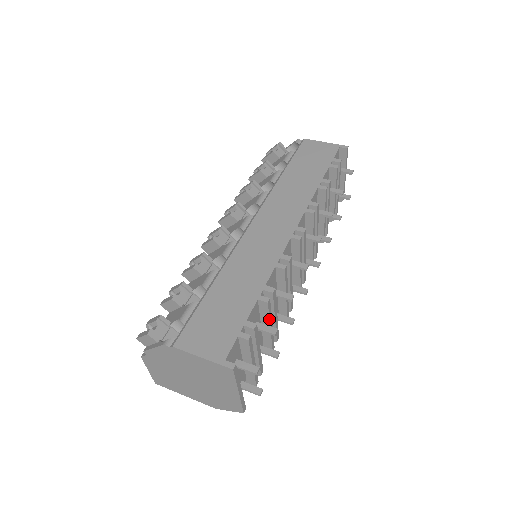
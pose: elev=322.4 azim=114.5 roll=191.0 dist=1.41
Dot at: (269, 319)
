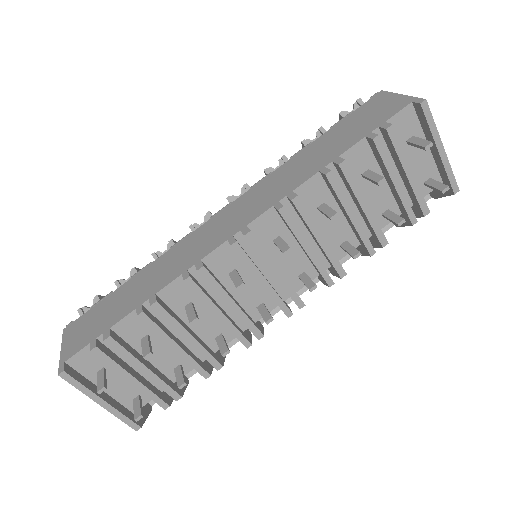
Dot at: (160, 337)
